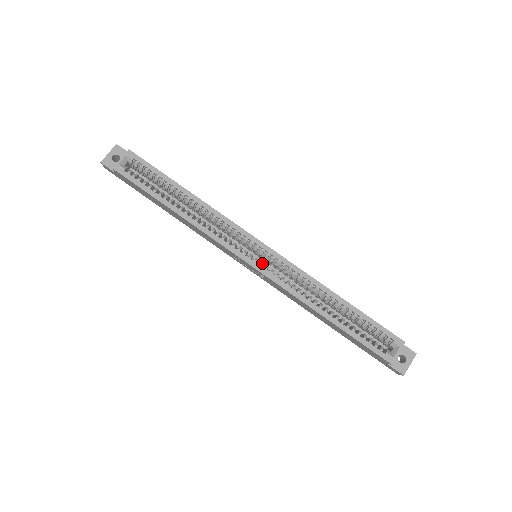
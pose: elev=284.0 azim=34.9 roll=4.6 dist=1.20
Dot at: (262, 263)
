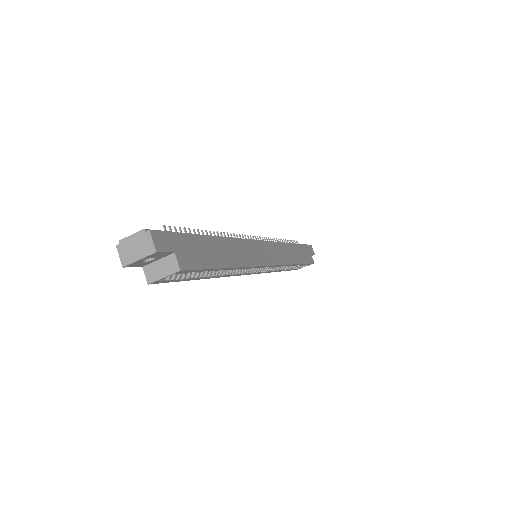
Dot at: (259, 270)
